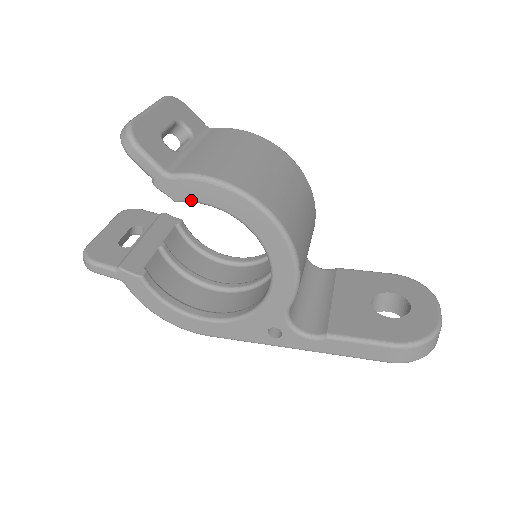
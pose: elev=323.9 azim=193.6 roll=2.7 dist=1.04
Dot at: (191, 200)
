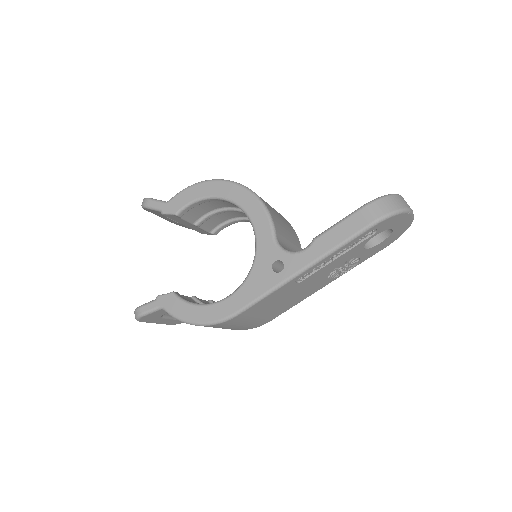
Dot at: (184, 206)
